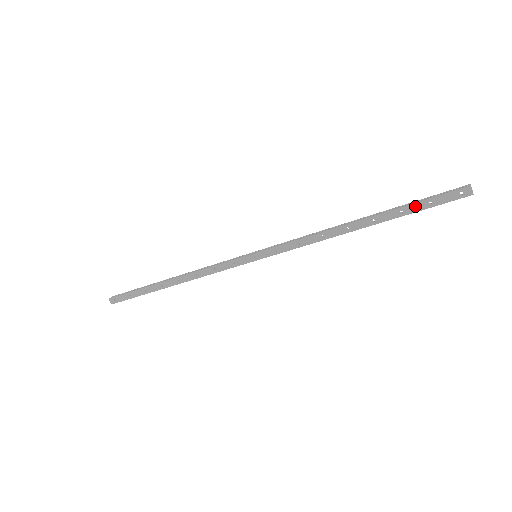
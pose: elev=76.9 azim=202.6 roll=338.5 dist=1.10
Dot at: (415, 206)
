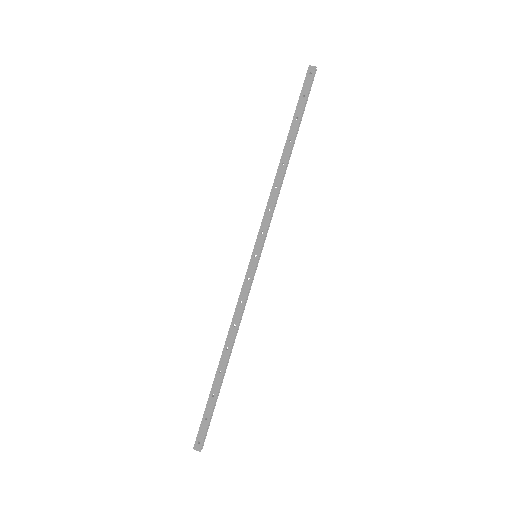
Dot at: (299, 107)
